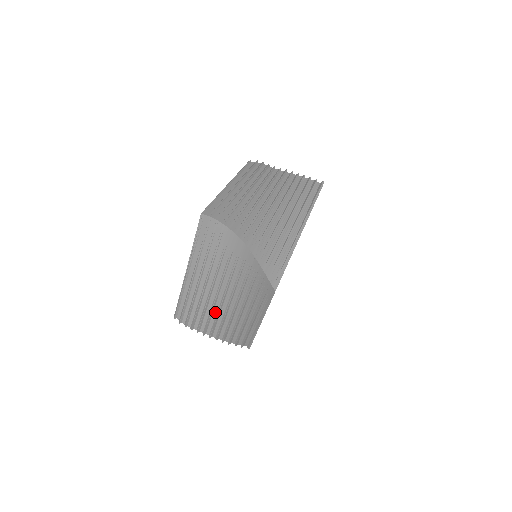
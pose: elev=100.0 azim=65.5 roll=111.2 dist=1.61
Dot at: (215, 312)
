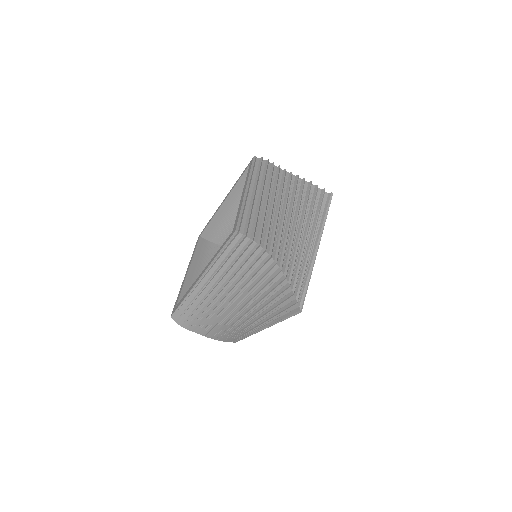
Dot at: occluded
